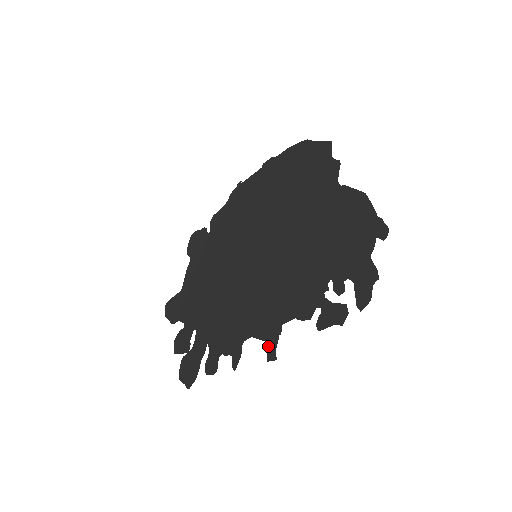
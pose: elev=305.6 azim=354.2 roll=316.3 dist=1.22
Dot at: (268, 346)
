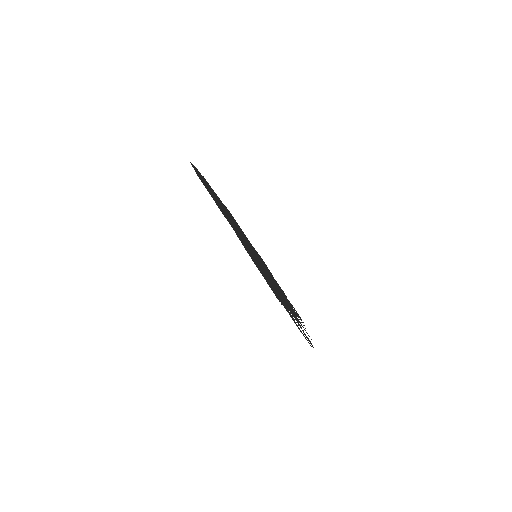
Dot at: occluded
